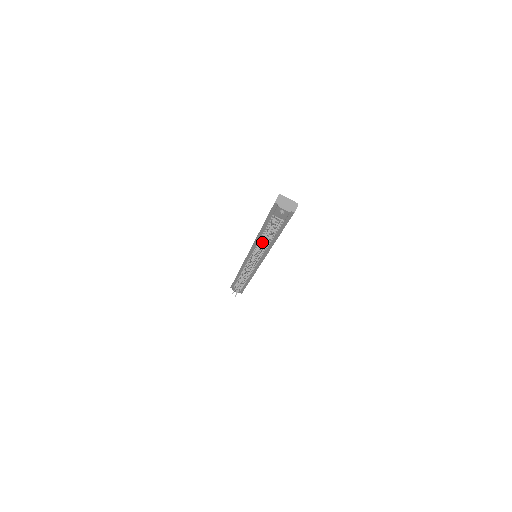
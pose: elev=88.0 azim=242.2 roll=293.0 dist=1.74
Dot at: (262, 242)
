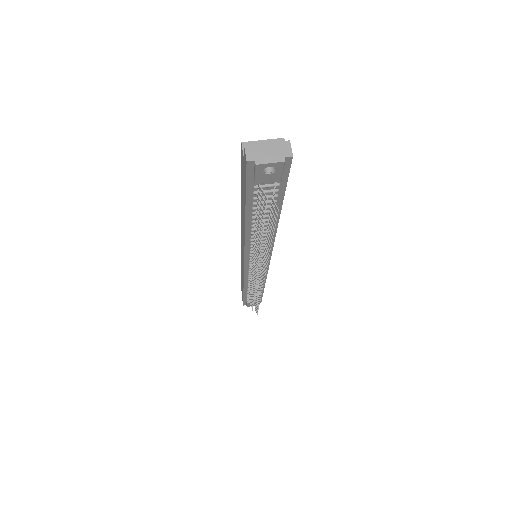
Dot at: occluded
